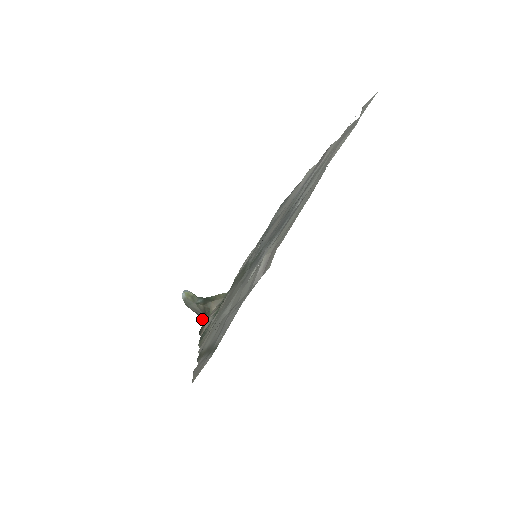
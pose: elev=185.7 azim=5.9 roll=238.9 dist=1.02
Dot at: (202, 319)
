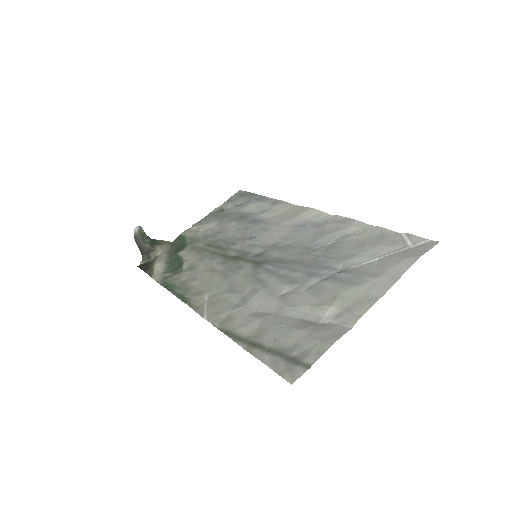
Dot at: (142, 256)
